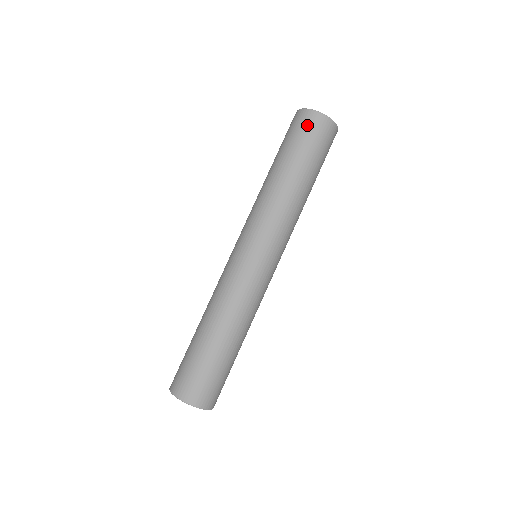
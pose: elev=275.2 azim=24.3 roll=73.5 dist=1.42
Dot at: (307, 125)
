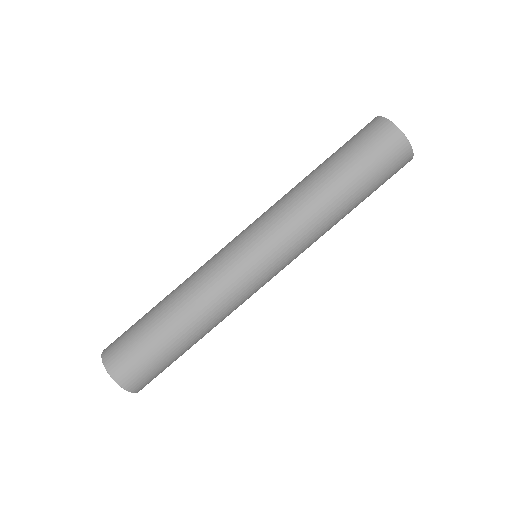
Dot at: (395, 159)
